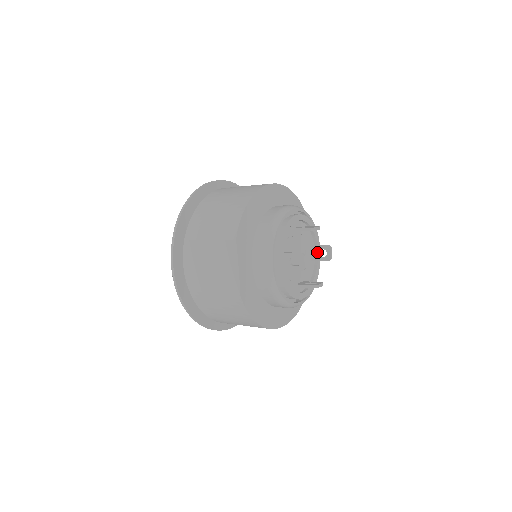
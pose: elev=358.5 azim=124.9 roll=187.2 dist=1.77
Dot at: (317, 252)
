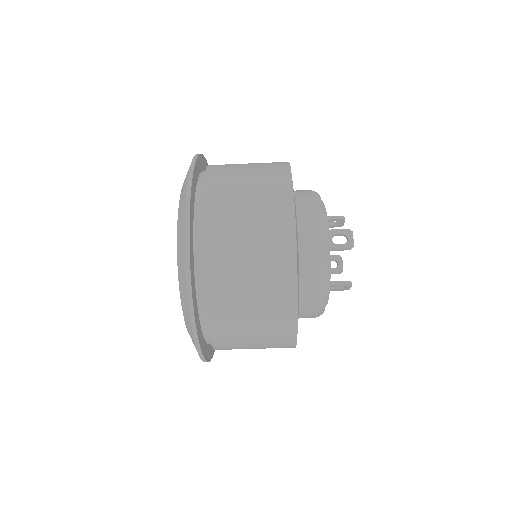
Dot at: occluded
